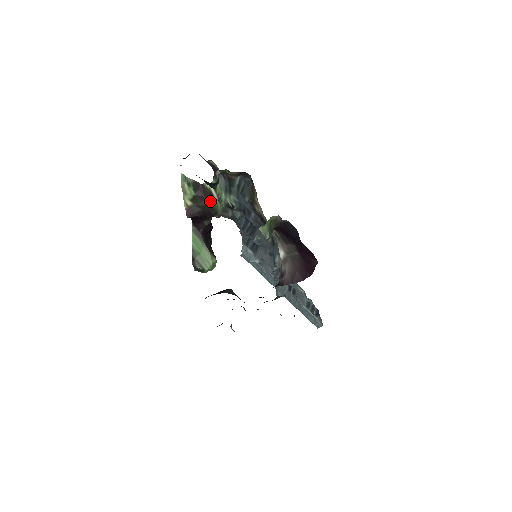
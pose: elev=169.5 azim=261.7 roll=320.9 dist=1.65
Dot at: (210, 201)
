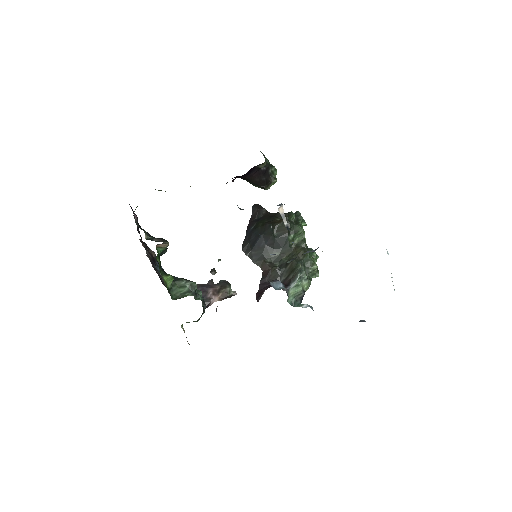
Dot at: occluded
